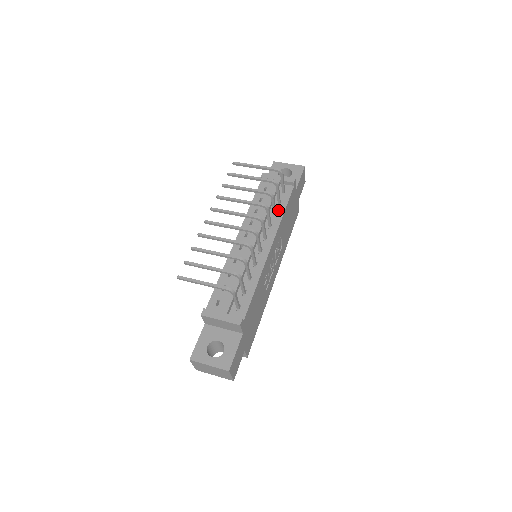
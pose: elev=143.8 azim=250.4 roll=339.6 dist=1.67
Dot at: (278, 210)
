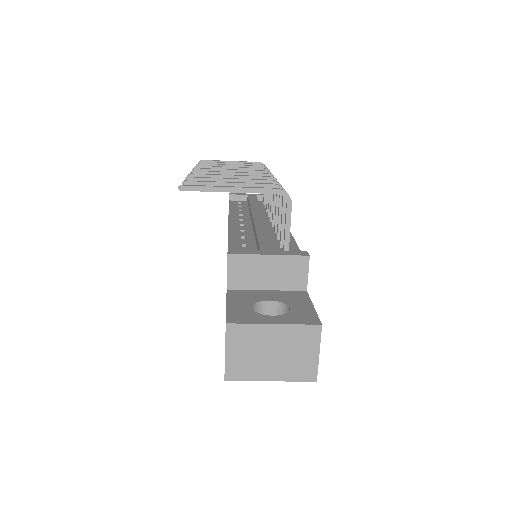
Dot at: occluded
